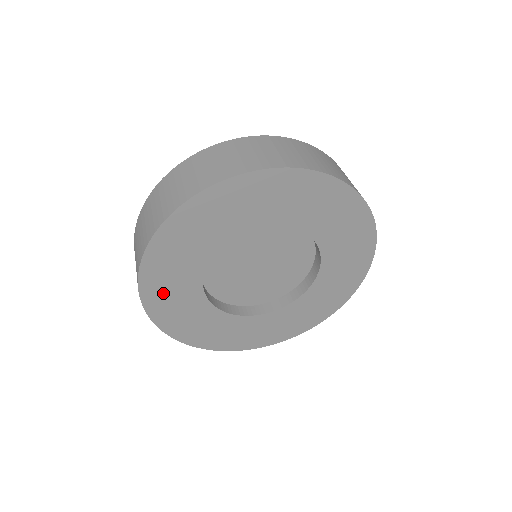
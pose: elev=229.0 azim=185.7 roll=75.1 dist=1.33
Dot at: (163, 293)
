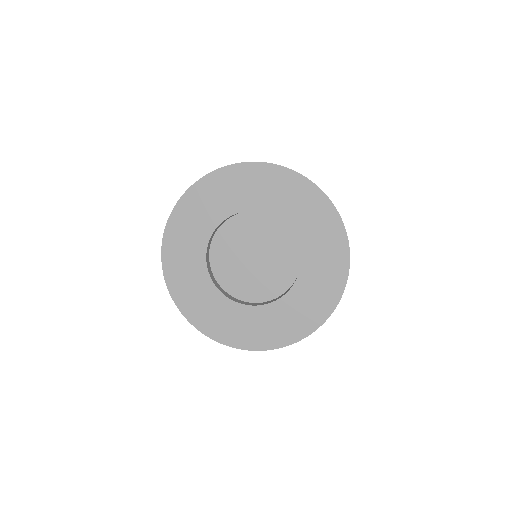
Dot at: (192, 211)
